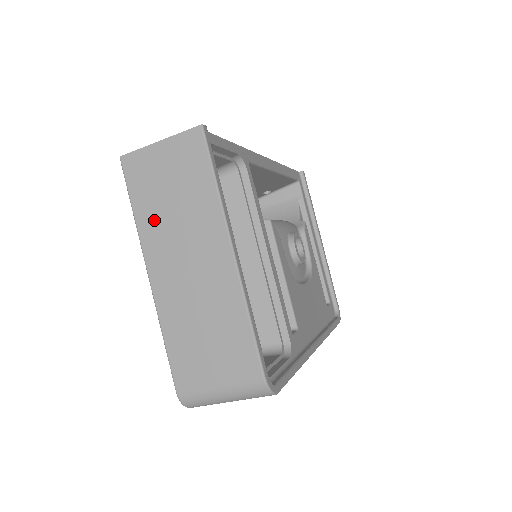
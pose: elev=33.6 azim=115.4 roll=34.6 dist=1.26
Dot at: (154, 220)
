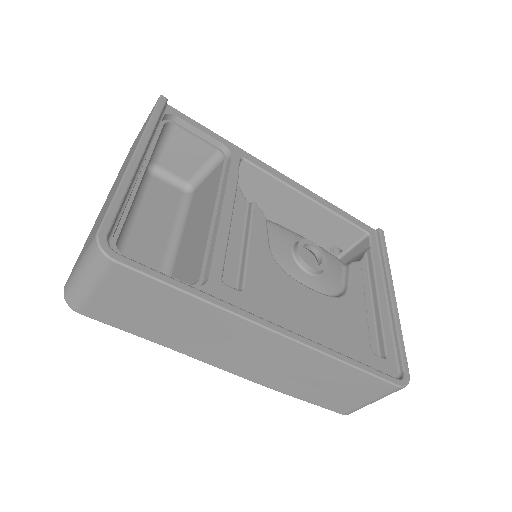
Dot at: (121, 169)
